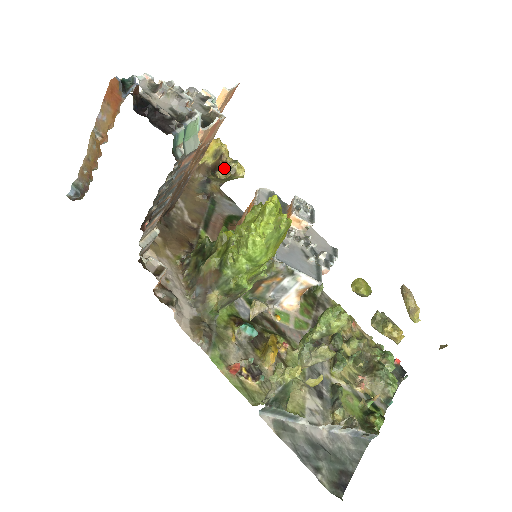
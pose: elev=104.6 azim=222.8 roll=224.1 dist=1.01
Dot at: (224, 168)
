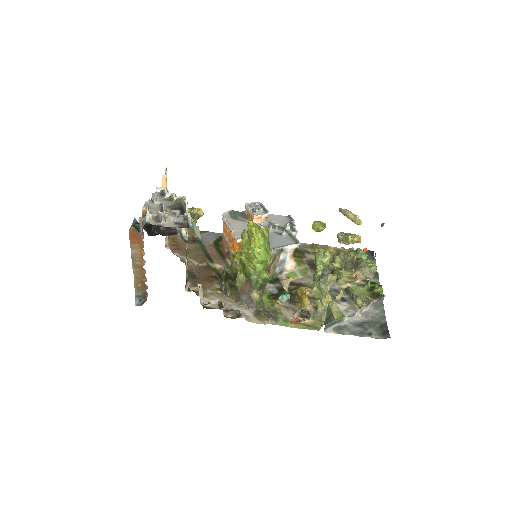
Dot at: occluded
